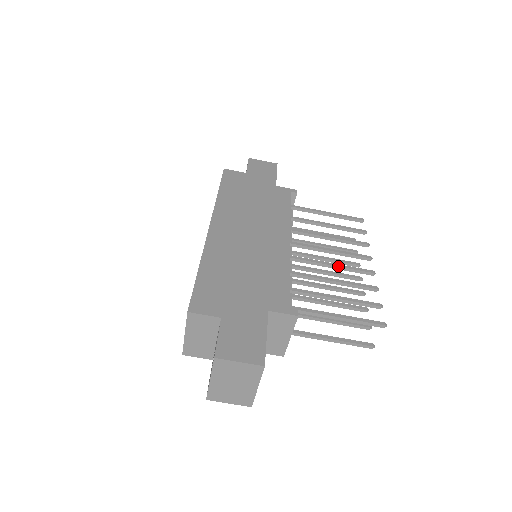
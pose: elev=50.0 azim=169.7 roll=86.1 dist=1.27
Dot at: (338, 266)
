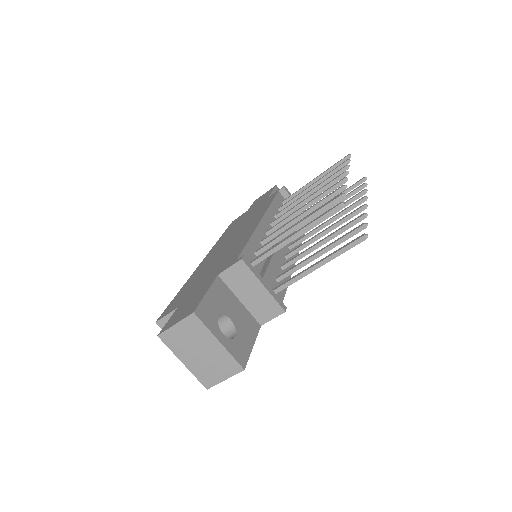
Dot at: (309, 202)
